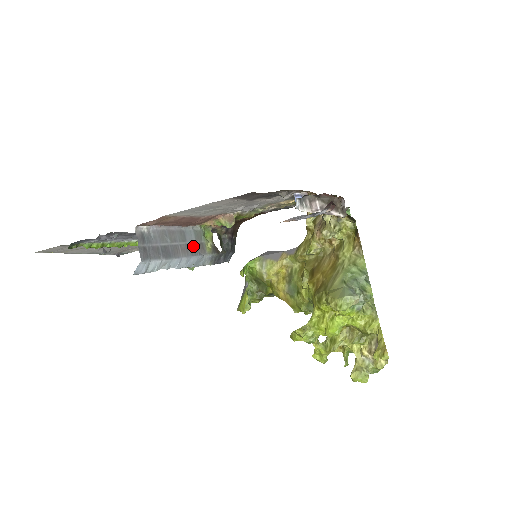
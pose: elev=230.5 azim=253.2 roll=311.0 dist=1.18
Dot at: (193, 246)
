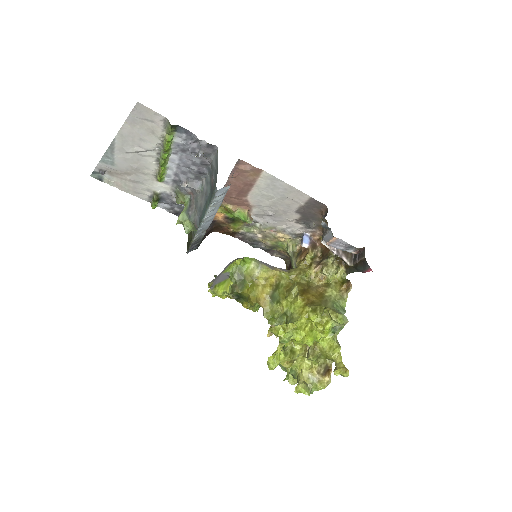
Dot at: occluded
